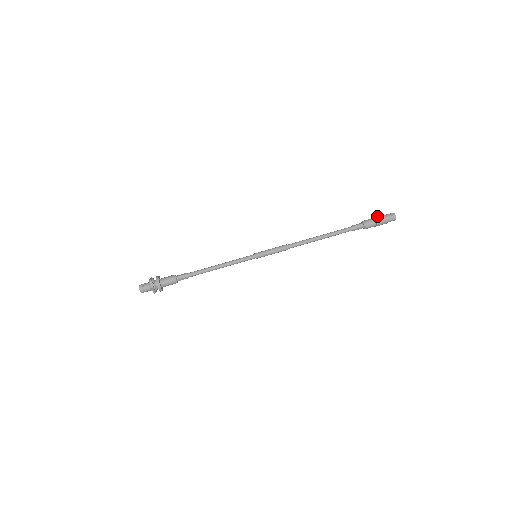
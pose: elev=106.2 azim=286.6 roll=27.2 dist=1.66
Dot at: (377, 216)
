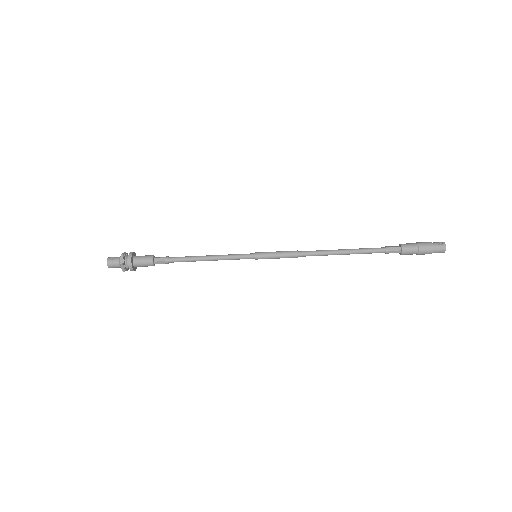
Dot at: (421, 242)
